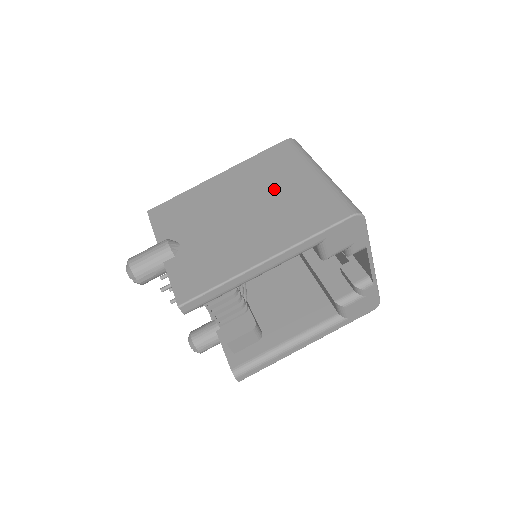
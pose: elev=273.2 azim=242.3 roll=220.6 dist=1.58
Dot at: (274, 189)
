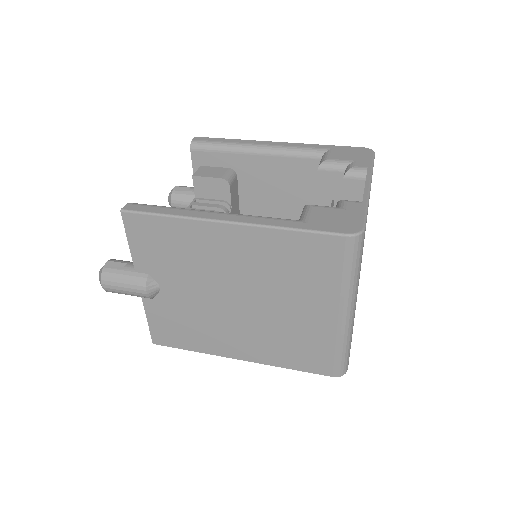
Dot at: occluded
